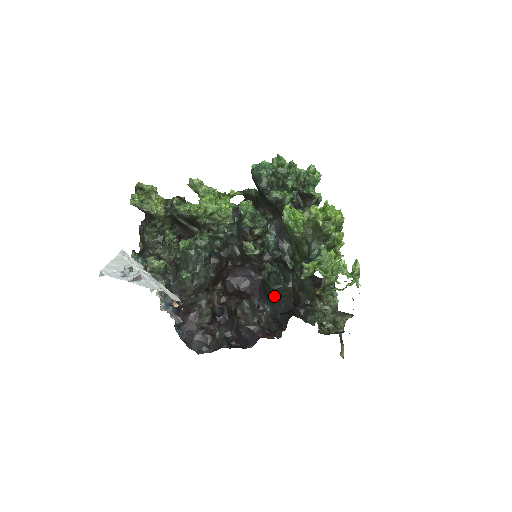
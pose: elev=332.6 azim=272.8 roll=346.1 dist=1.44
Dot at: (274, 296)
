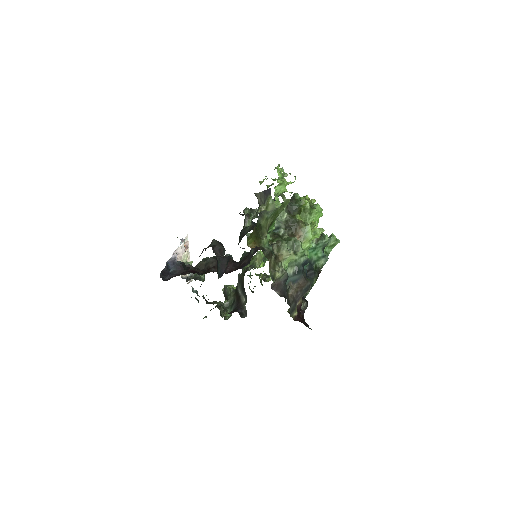
Dot at: (240, 240)
